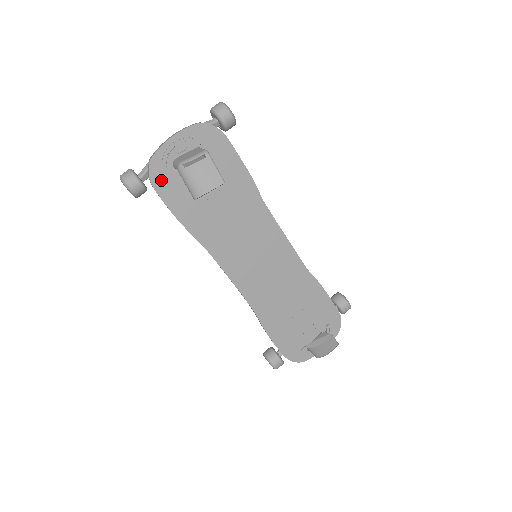
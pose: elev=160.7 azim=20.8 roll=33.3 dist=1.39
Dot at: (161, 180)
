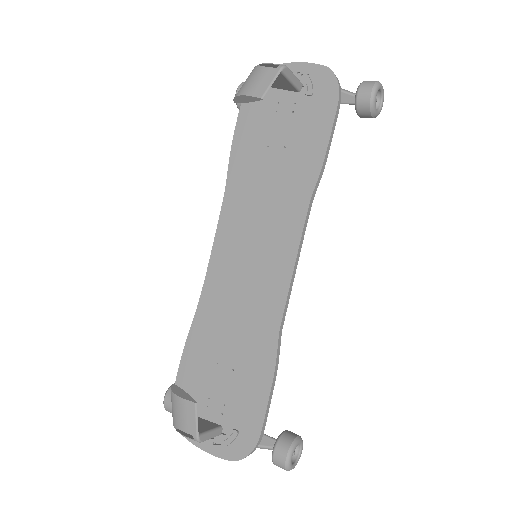
Dot at: occluded
